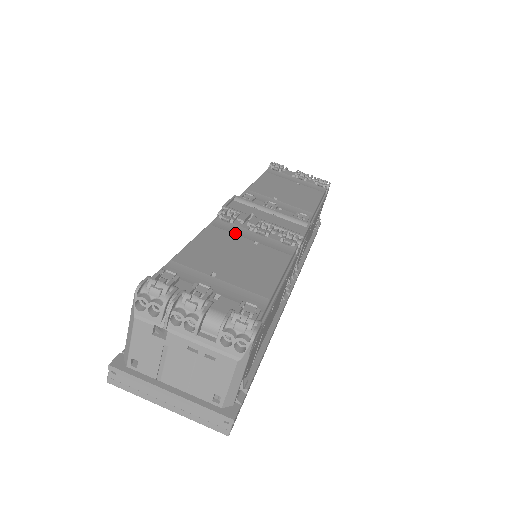
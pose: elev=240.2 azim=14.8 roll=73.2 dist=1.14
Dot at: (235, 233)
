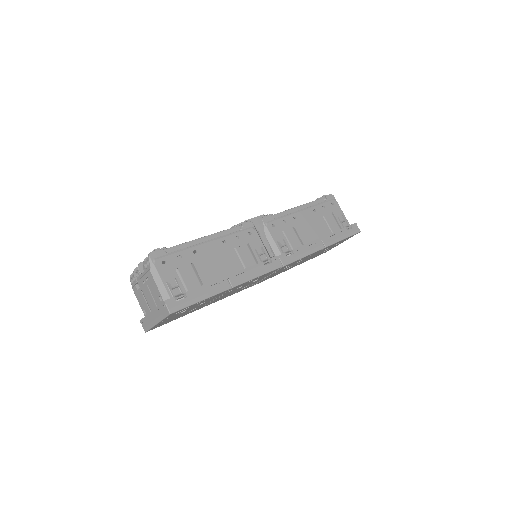
Dot at: occluded
